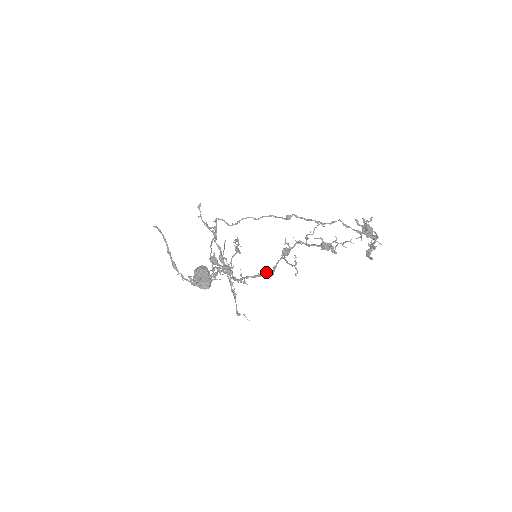
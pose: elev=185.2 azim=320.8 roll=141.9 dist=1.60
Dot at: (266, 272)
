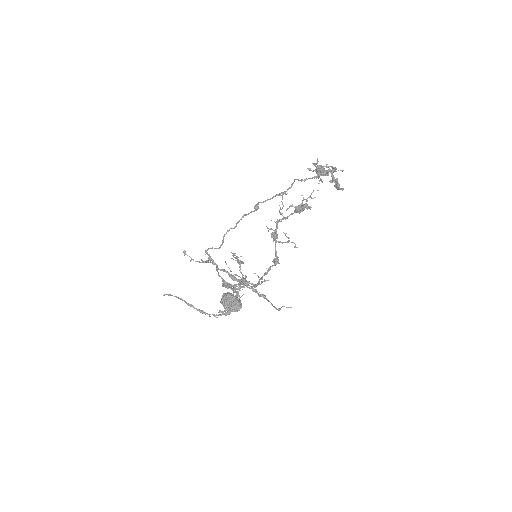
Dot at: occluded
